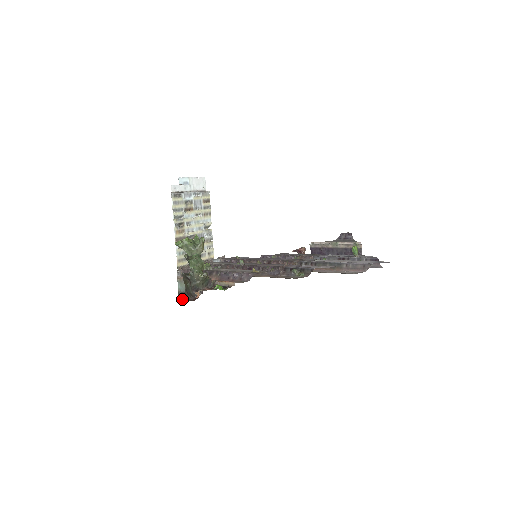
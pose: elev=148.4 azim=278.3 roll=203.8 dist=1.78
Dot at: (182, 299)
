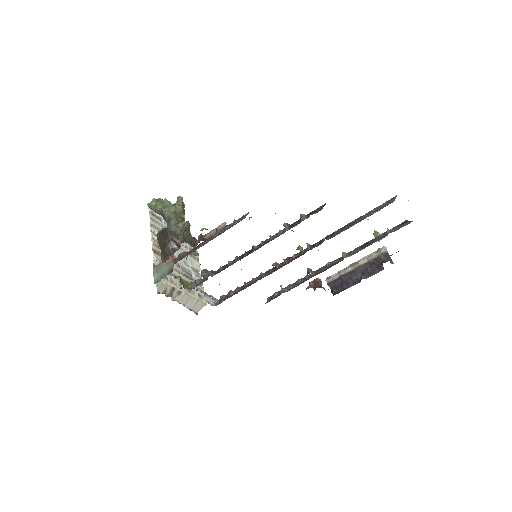
Dot at: occluded
